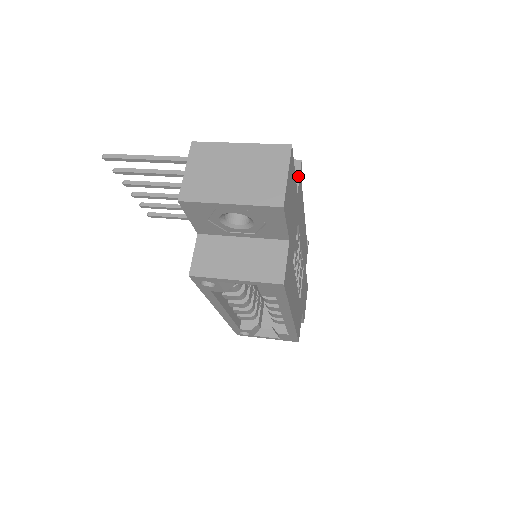
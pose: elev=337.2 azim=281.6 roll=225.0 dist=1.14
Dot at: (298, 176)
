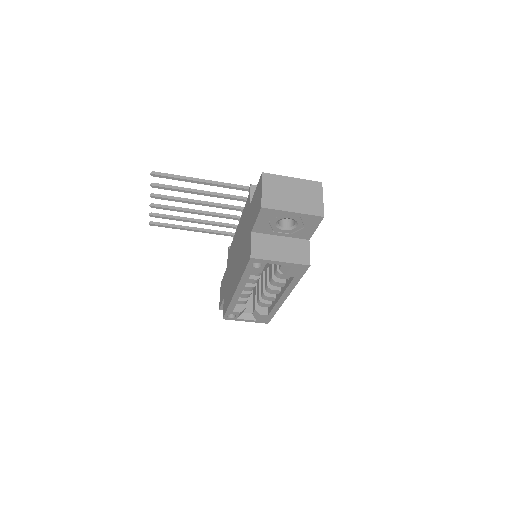
Dot at: occluded
